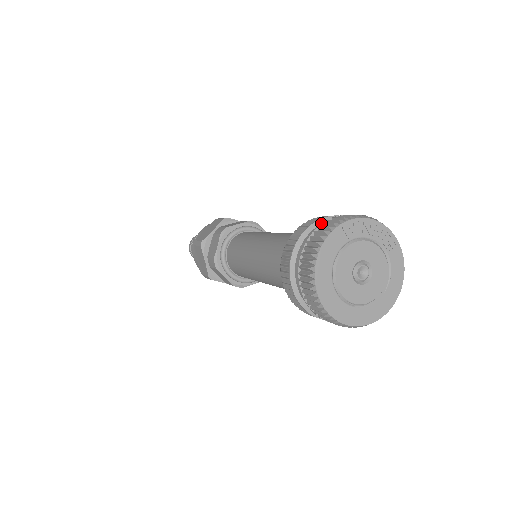
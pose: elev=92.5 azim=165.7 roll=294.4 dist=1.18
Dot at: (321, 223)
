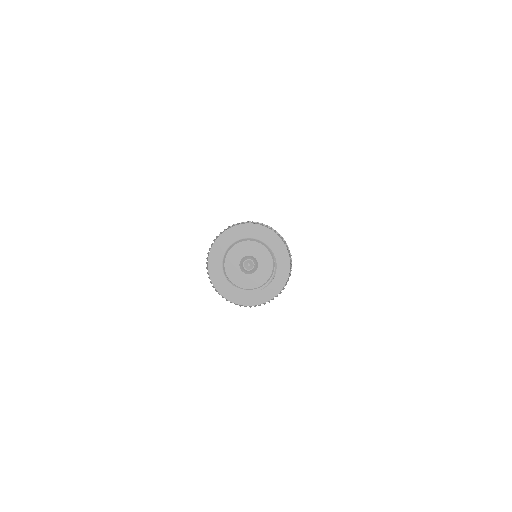
Dot at: occluded
